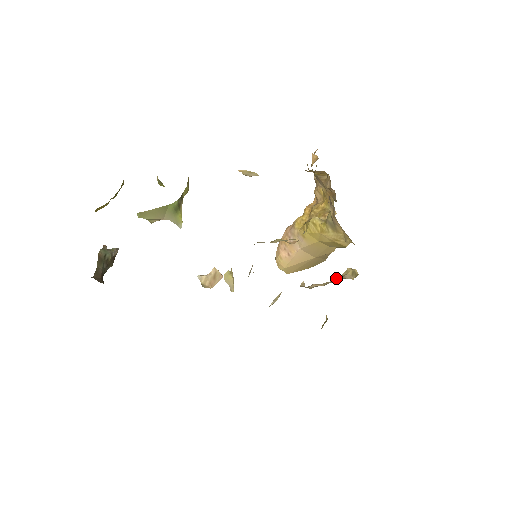
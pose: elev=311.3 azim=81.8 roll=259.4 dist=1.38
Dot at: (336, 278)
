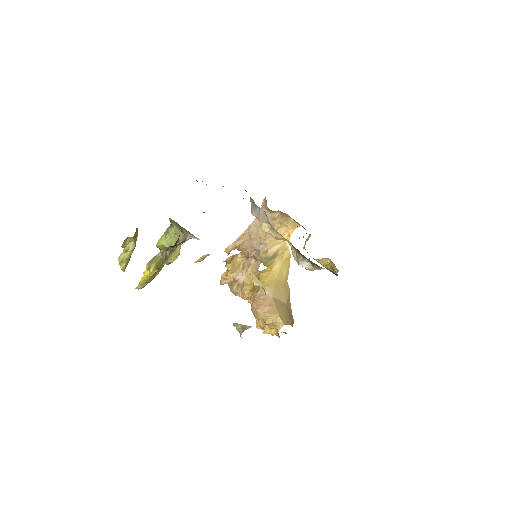
Dot at: occluded
